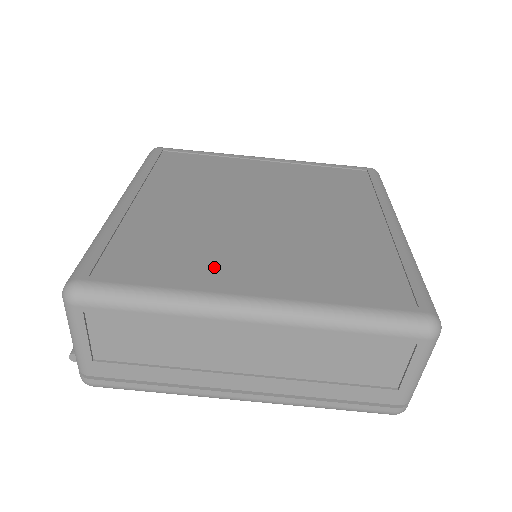
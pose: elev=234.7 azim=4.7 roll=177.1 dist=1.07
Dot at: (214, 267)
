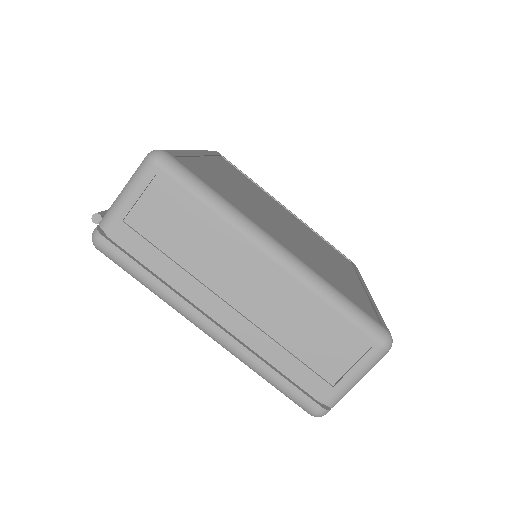
Dot at: (255, 216)
